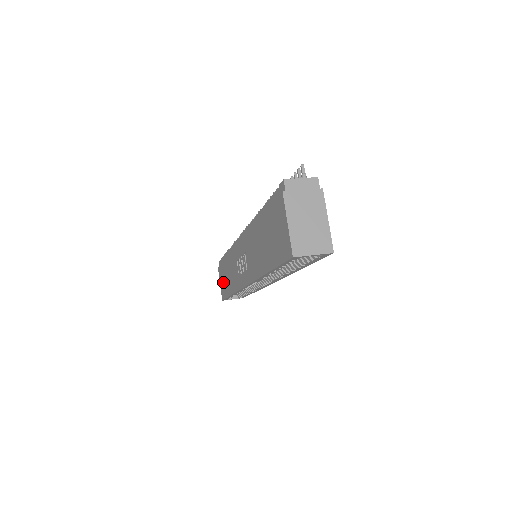
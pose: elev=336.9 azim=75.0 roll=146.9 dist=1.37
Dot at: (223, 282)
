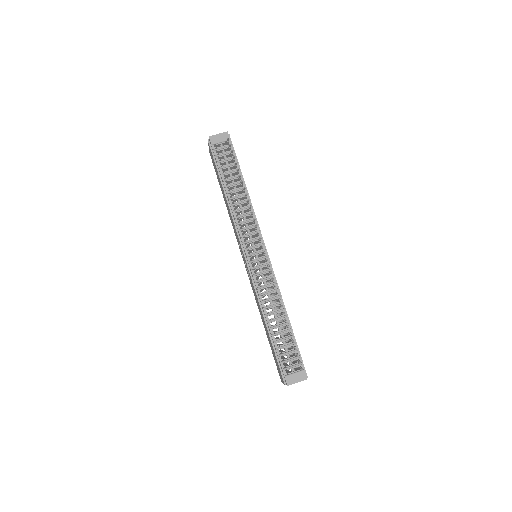
Dot at: (215, 168)
